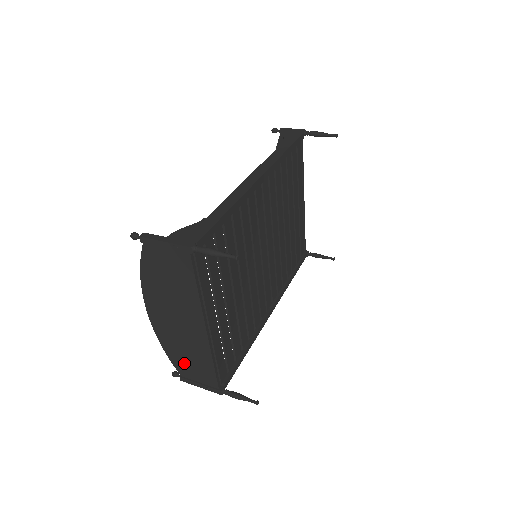
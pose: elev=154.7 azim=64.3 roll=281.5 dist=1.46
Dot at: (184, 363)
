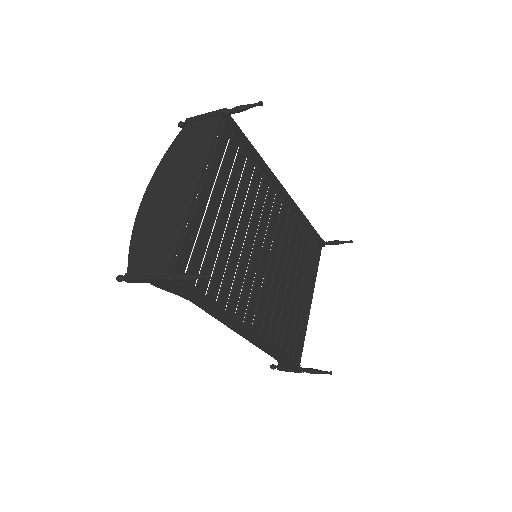
Dot at: (144, 249)
